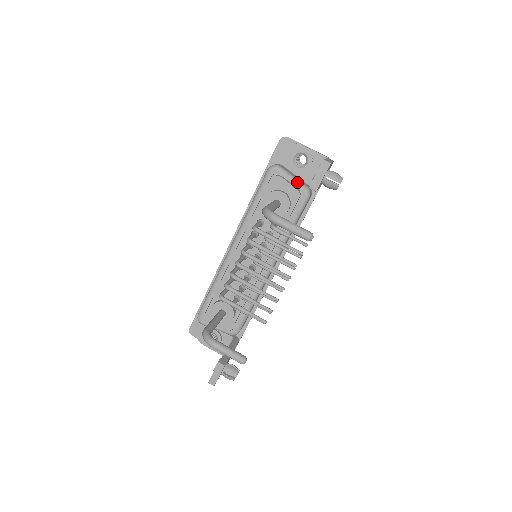
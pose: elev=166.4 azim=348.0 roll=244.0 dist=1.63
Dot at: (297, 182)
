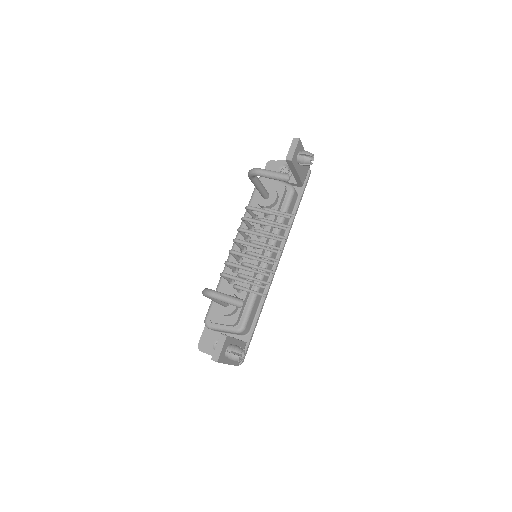
Dot at: (282, 182)
